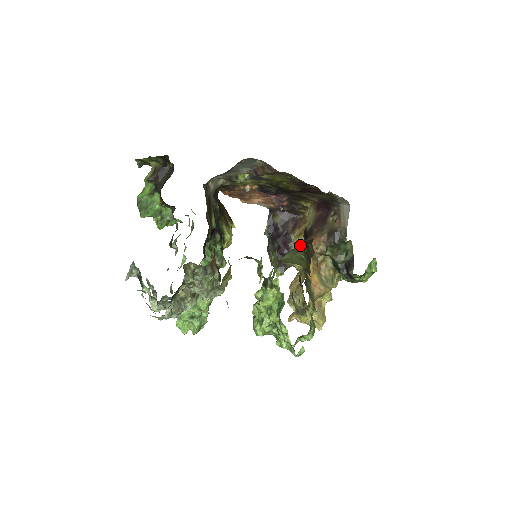
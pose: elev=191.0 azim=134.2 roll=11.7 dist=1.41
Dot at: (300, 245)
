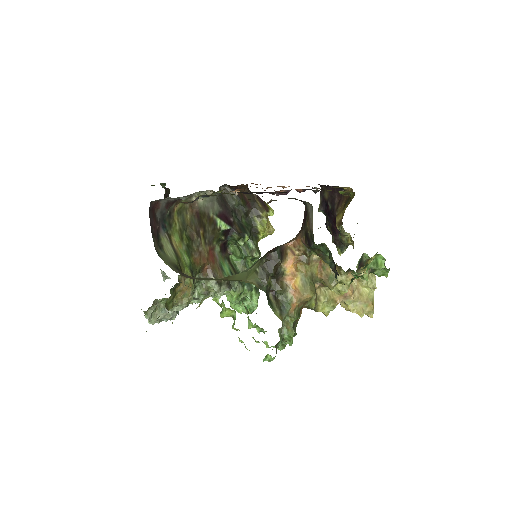
Dot at: (265, 254)
